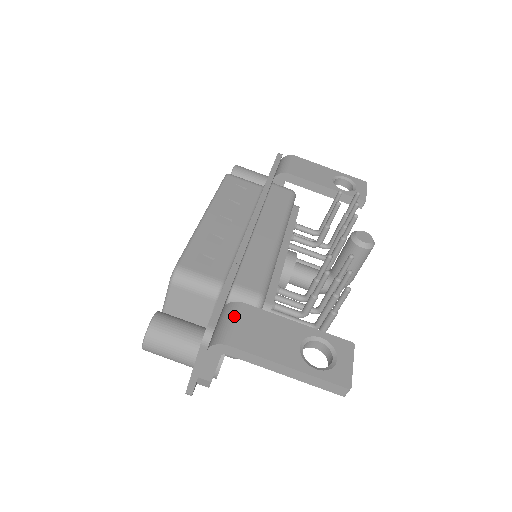
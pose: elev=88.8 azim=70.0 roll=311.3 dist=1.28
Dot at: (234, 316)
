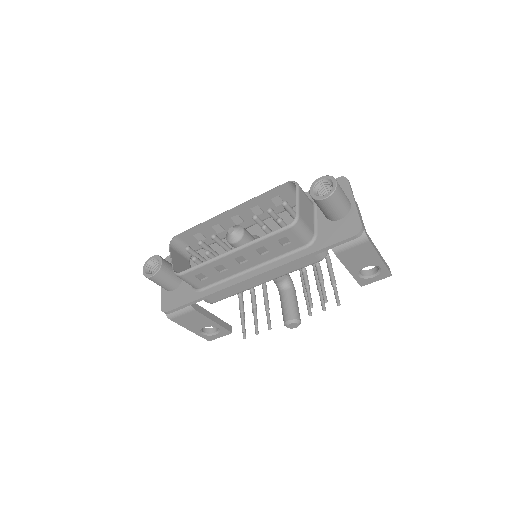
Dot at: (184, 312)
